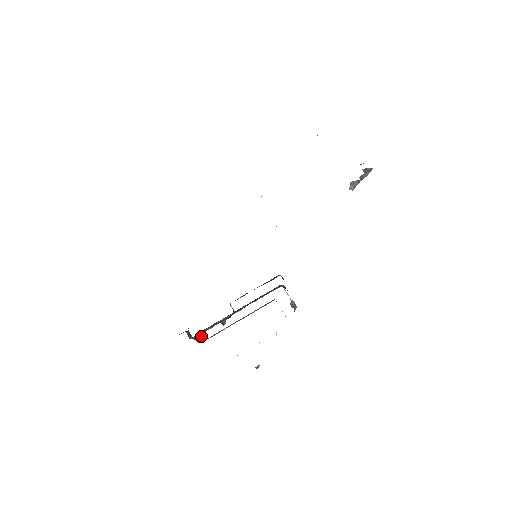
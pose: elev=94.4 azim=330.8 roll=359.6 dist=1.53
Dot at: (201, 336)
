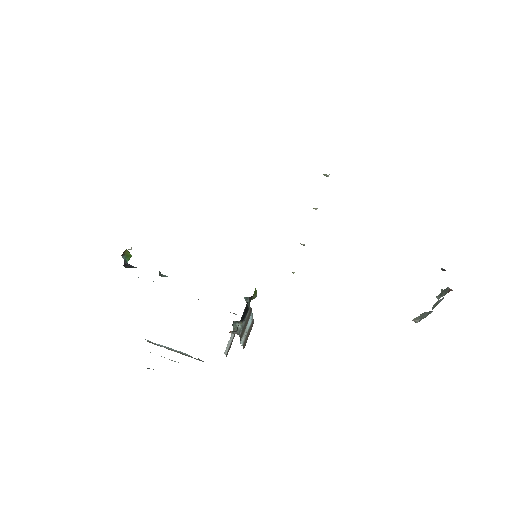
Dot at: (134, 267)
